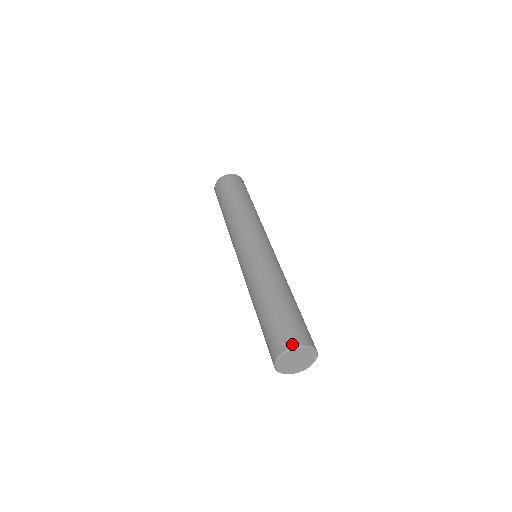
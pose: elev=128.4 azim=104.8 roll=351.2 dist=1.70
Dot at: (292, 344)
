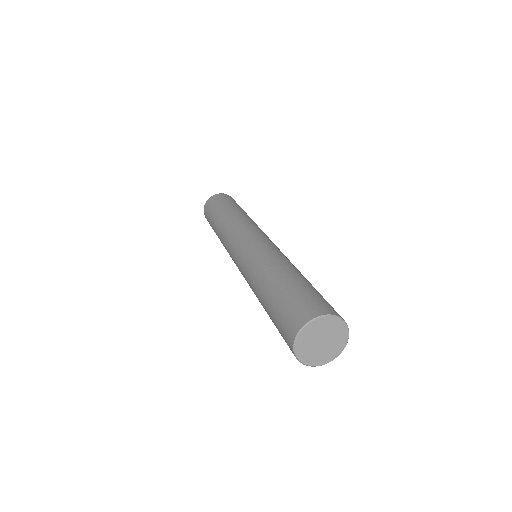
Dot at: (304, 320)
